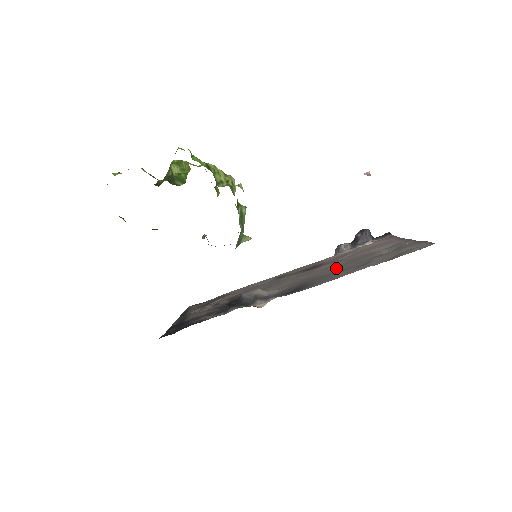
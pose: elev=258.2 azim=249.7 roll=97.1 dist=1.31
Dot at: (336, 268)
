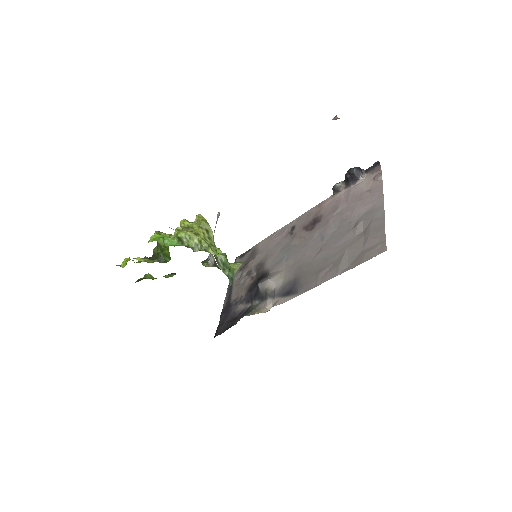
Dot at: (321, 252)
